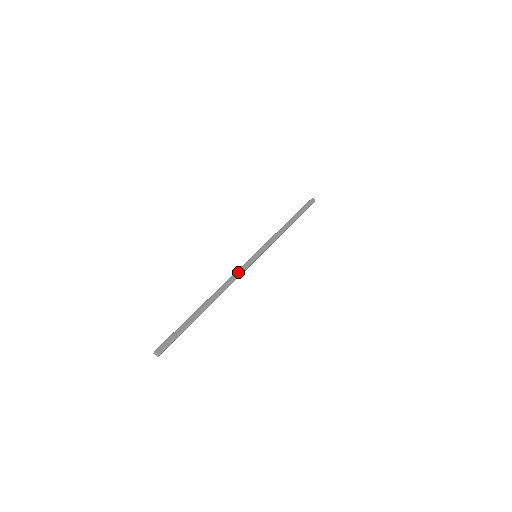
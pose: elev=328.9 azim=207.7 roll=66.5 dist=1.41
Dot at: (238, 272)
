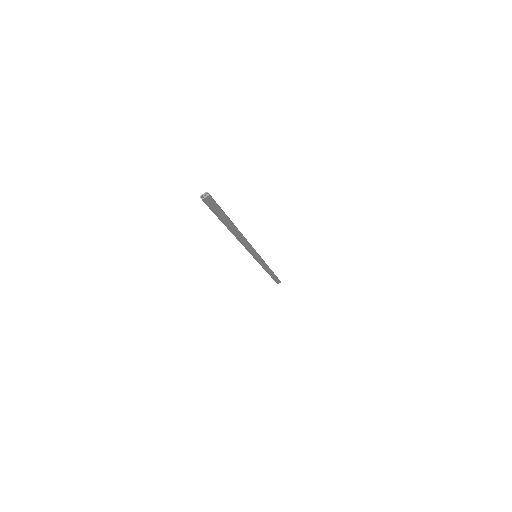
Dot at: occluded
